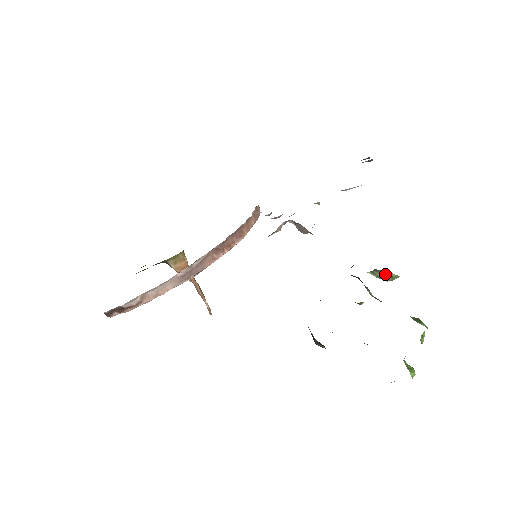
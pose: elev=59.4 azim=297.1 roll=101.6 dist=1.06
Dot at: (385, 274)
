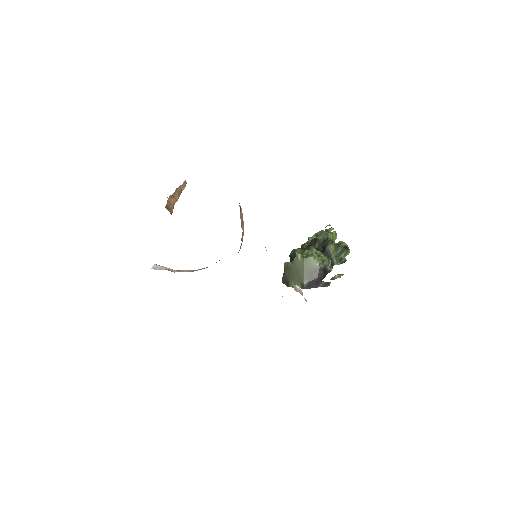
Dot at: (337, 277)
